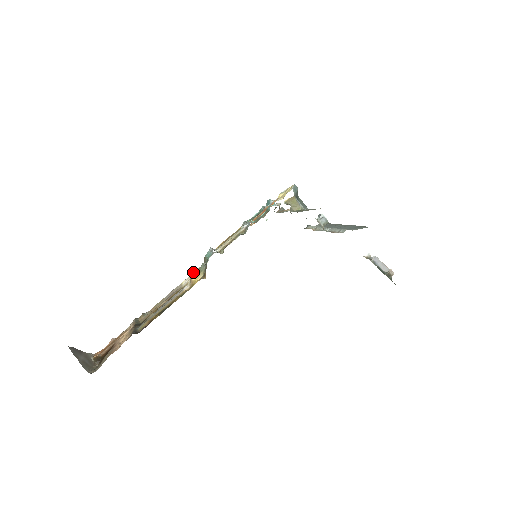
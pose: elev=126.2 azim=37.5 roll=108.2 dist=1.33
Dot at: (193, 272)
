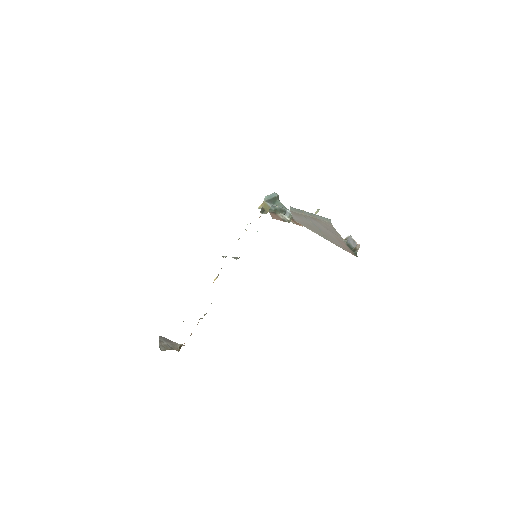
Dot at: occluded
